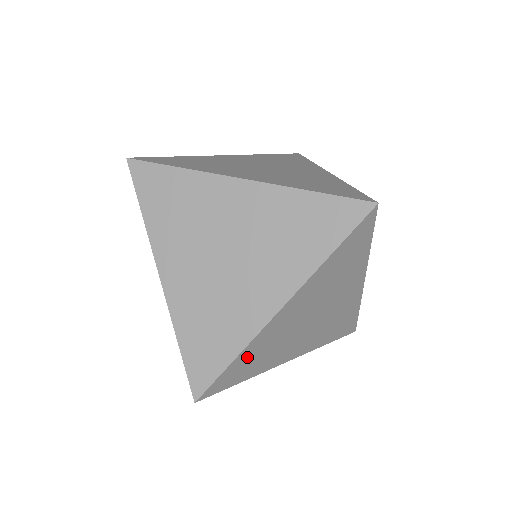
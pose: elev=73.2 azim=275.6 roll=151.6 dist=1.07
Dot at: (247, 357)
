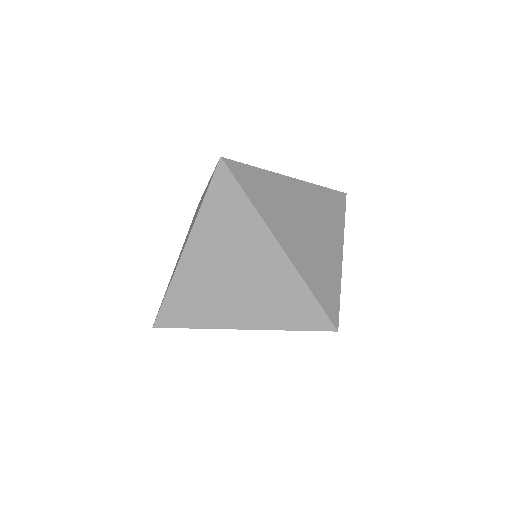
Dot at: occluded
